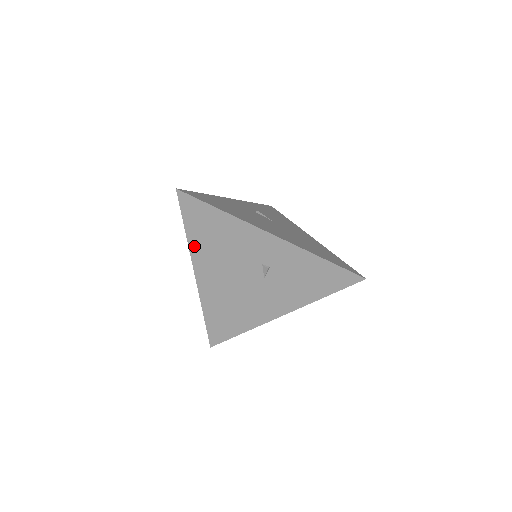
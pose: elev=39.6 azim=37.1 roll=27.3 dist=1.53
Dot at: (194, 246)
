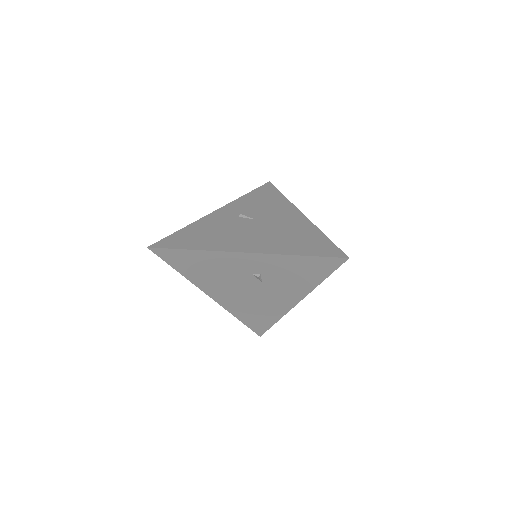
Dot at: (192, 279)
